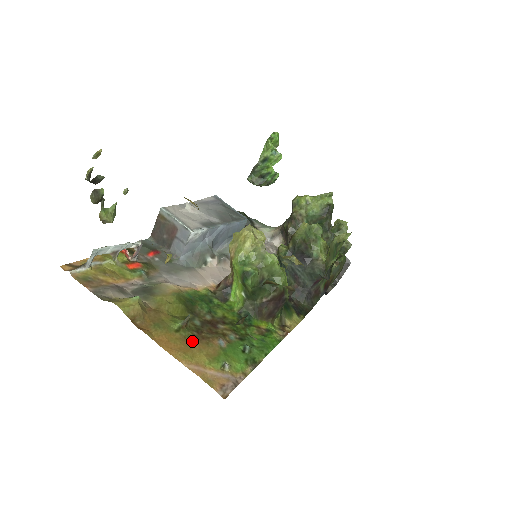
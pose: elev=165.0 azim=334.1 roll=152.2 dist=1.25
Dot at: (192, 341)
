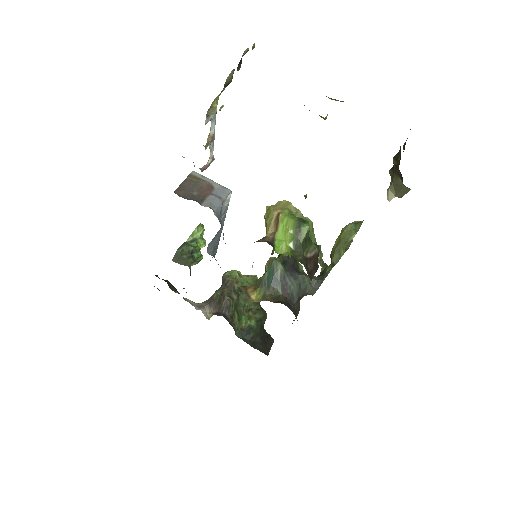
Dot at: occluded
